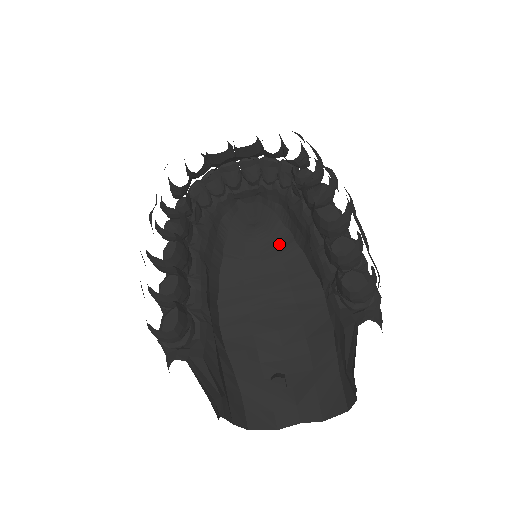
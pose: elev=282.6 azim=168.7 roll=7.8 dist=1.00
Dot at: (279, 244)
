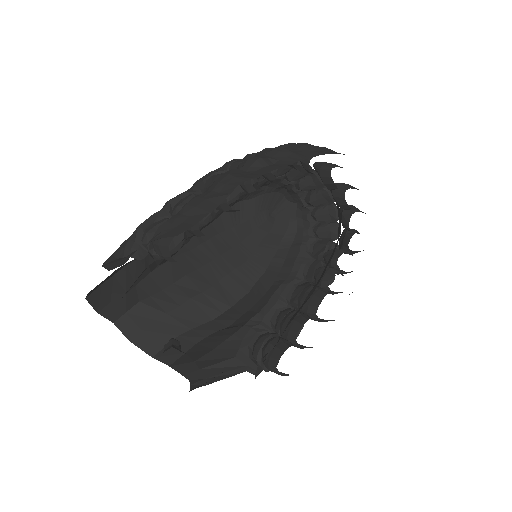
Dot at: (264, 247)
